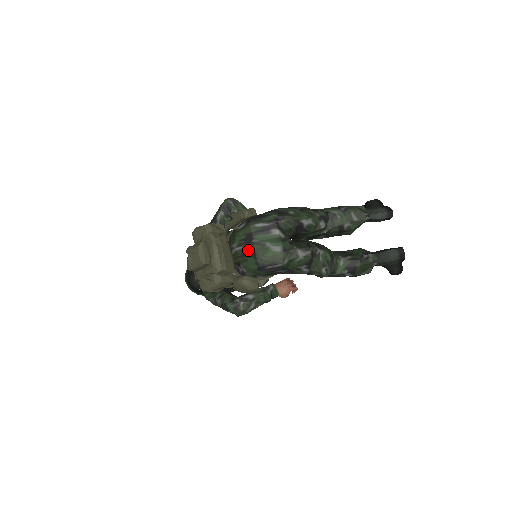
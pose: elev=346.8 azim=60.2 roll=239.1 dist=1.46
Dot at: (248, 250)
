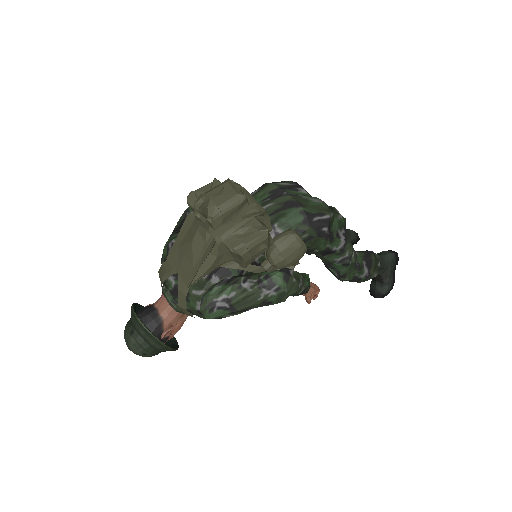
Dot at: (282, 203)
